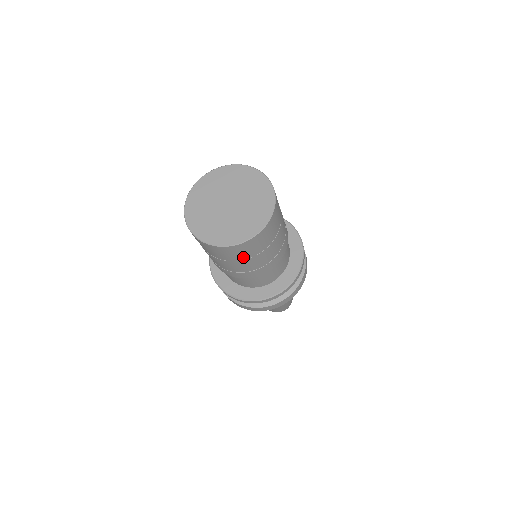
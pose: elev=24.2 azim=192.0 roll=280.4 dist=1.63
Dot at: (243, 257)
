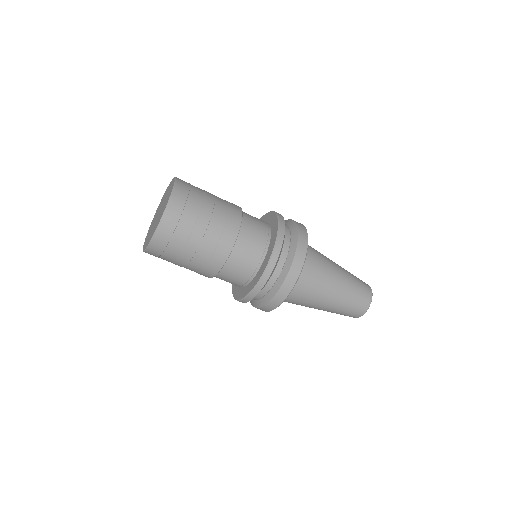
Dot at: (169, 260)
